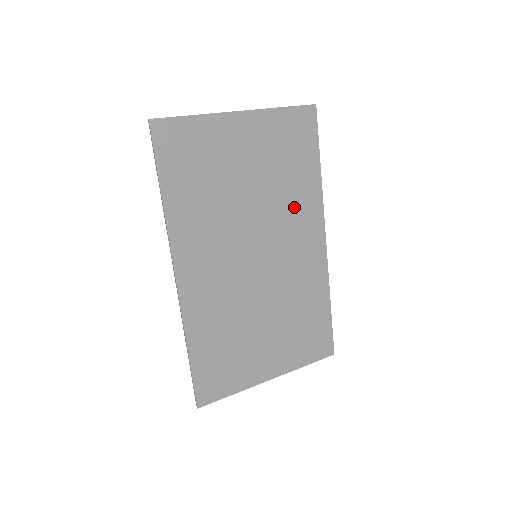
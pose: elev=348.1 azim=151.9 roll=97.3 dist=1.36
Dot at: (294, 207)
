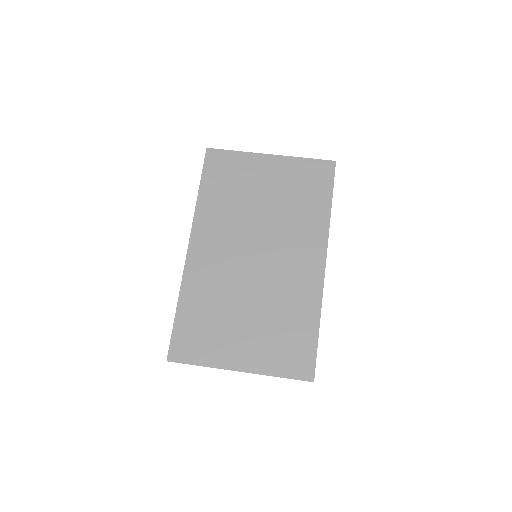
Dot at: (299, 229)
